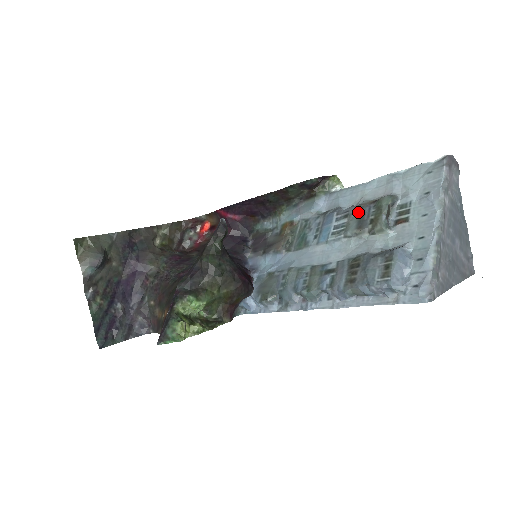
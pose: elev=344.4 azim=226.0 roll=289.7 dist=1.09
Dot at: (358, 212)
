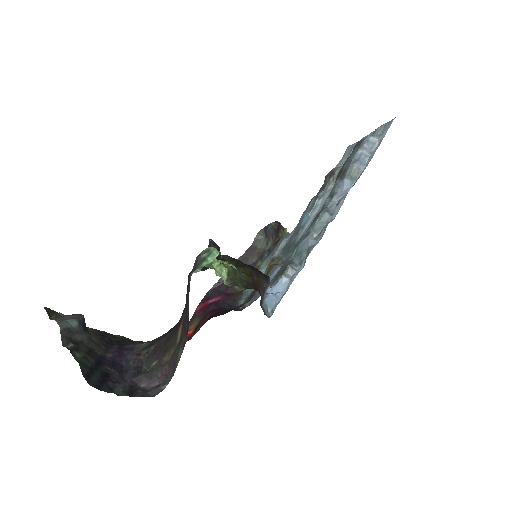
Dot at: occluded
